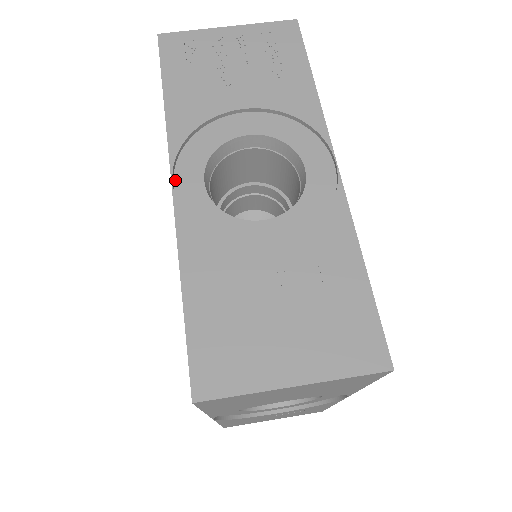
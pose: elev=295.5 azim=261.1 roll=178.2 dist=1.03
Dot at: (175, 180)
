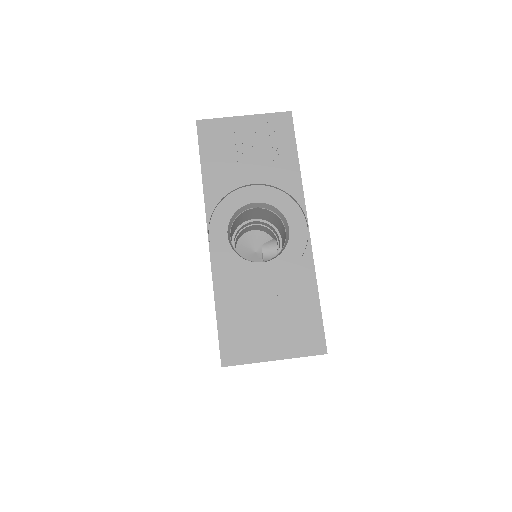
Dot at: (210, 233)
